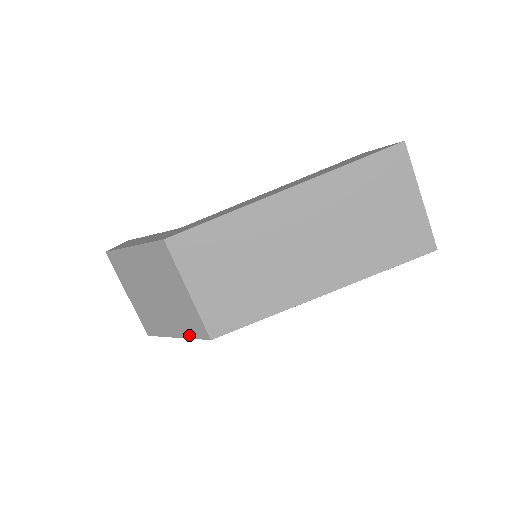
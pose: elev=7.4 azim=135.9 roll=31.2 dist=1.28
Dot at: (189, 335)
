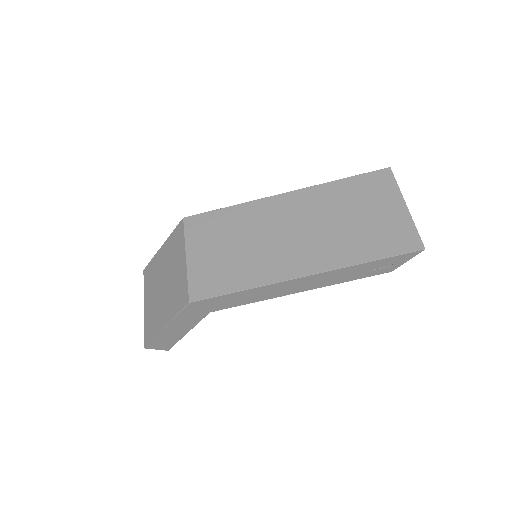
Dot at: (175, 313)
